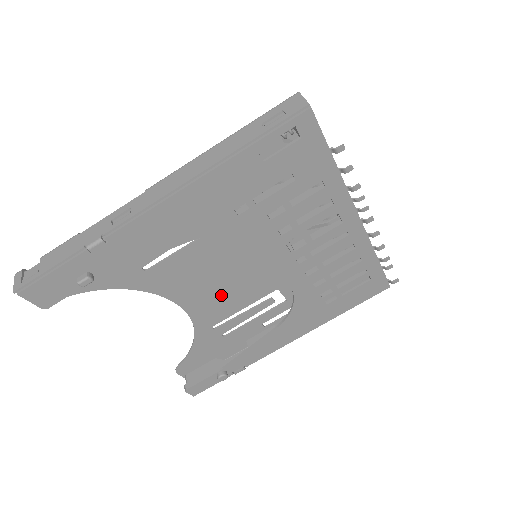
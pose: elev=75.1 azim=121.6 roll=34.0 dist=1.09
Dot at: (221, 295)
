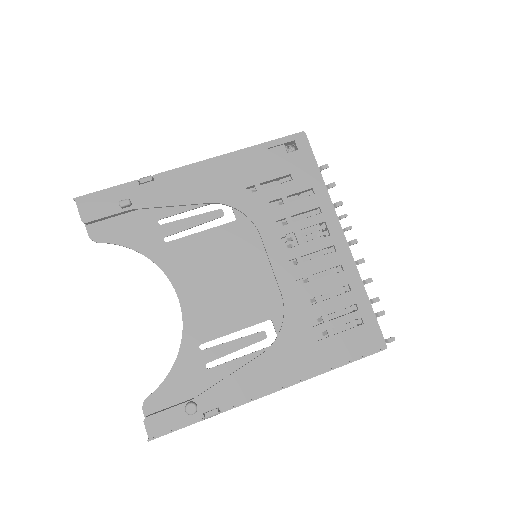
Dot at: (218, 302)
